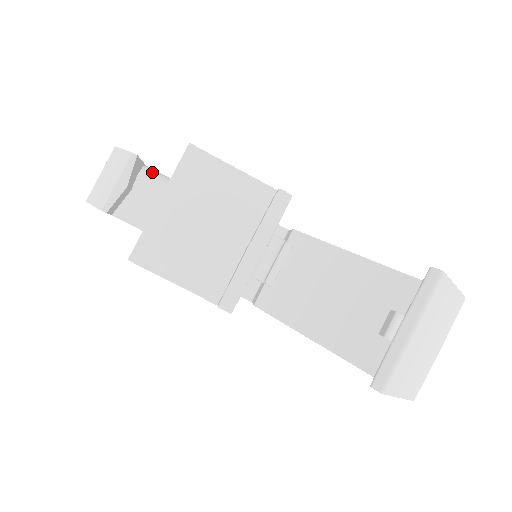
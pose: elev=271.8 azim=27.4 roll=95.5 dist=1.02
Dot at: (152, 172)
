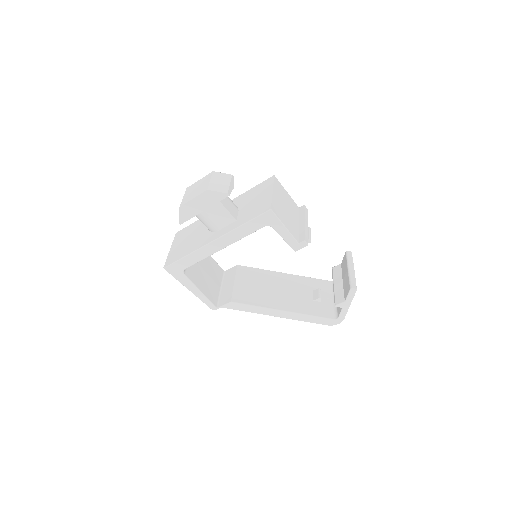
Dot at: occluded
